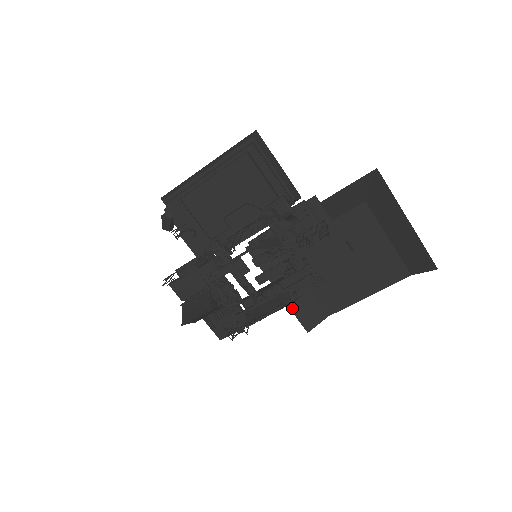
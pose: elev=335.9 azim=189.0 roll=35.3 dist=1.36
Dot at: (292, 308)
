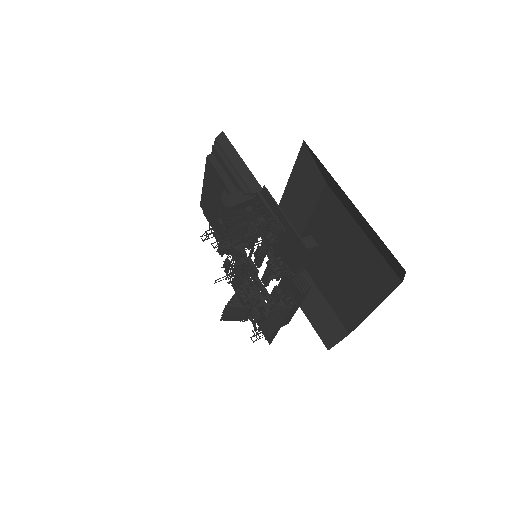
Dot at: (309, 317)
